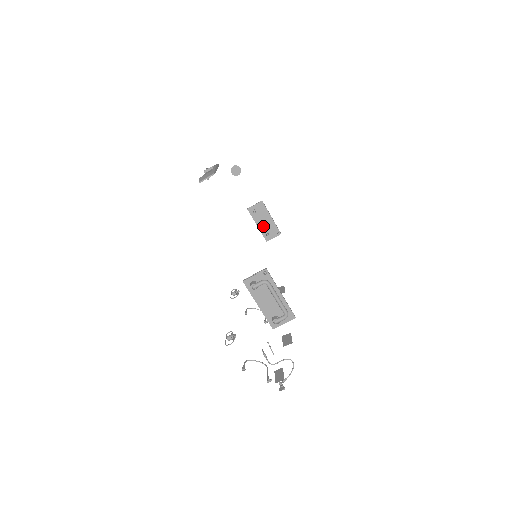
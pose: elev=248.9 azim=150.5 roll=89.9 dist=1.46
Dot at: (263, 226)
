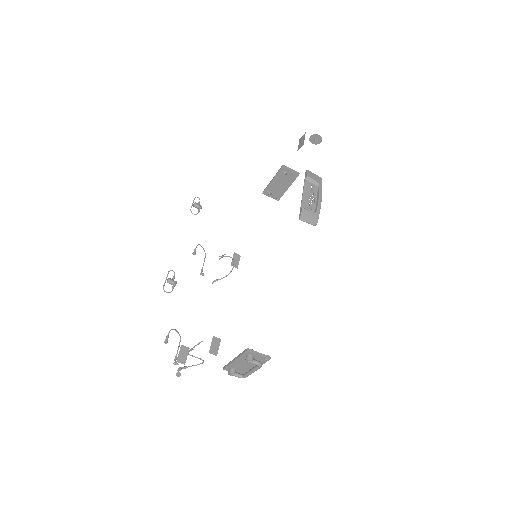
Dot at: (275, 185)
